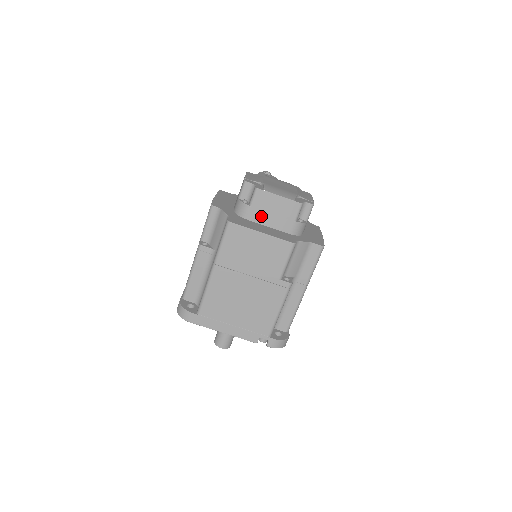
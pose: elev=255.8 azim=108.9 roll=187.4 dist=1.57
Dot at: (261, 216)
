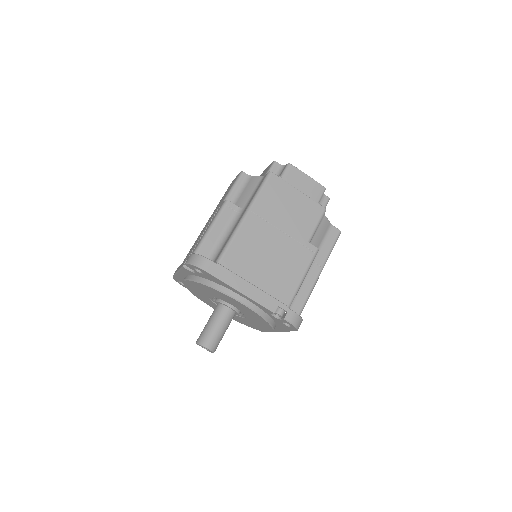
Dot at: occluded
